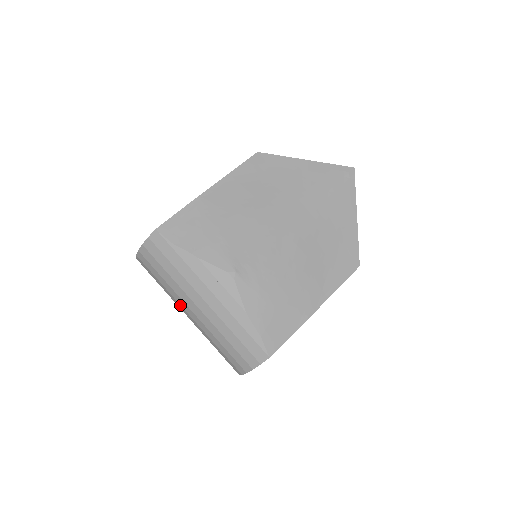
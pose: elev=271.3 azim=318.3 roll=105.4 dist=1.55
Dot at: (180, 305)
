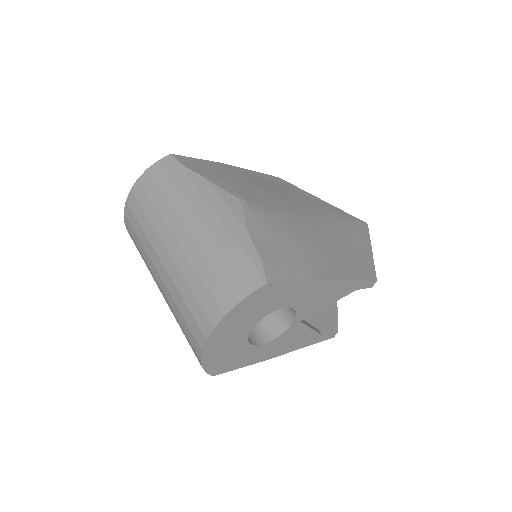
Dot at: (160, 239)
